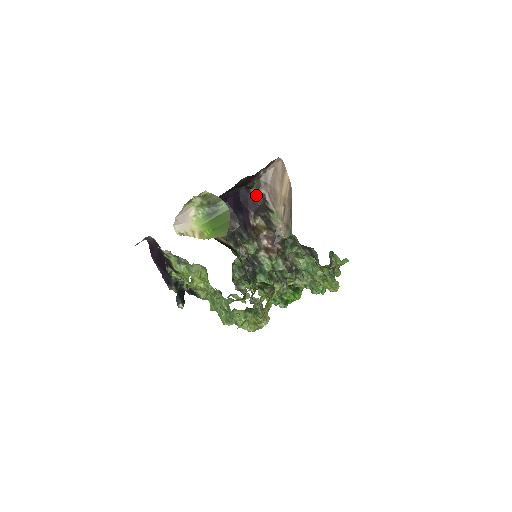
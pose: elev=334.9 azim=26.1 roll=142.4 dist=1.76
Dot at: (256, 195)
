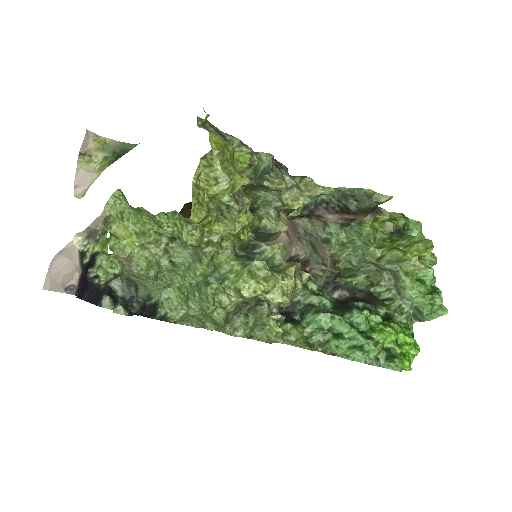
Dot at: occluded
